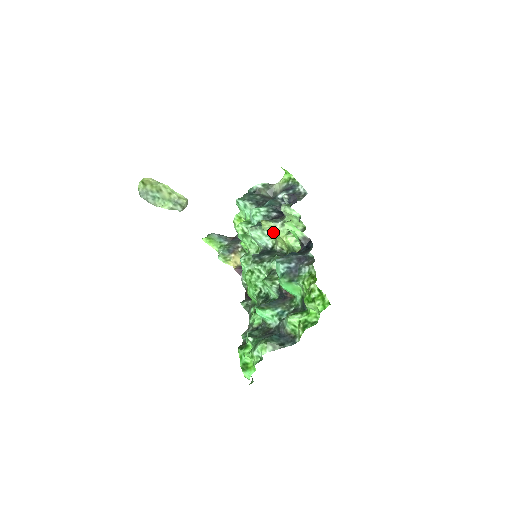
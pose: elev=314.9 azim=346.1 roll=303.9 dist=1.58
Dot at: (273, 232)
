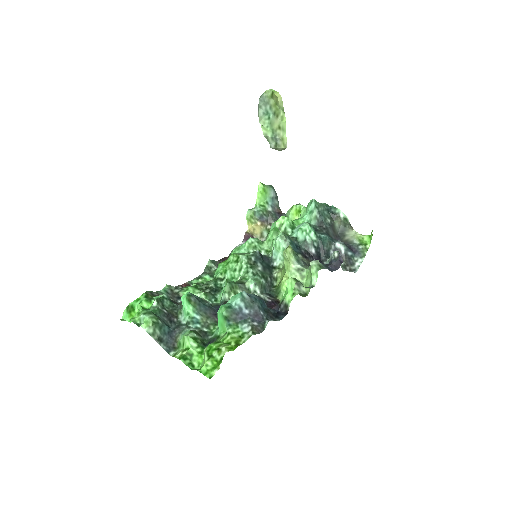
Dot at: (286, 263)
